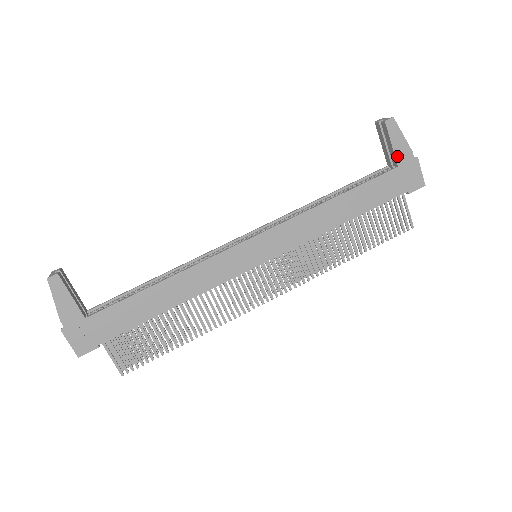
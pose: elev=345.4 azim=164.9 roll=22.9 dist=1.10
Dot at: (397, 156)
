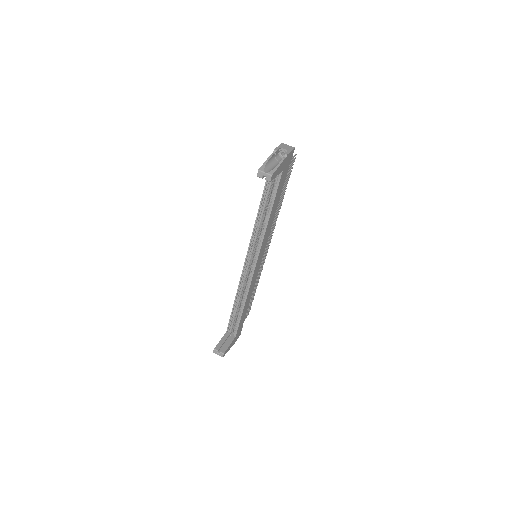
Dot at: (281, 171)
